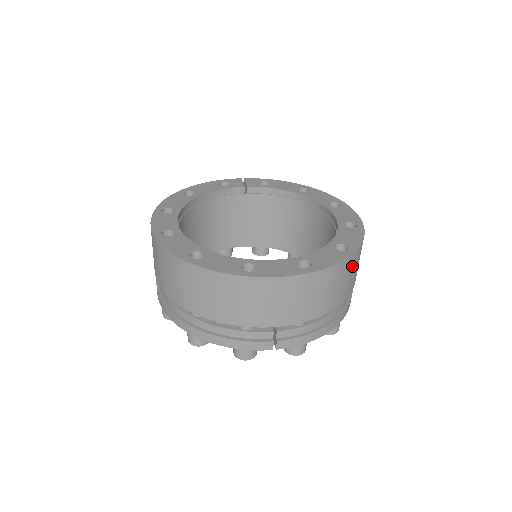
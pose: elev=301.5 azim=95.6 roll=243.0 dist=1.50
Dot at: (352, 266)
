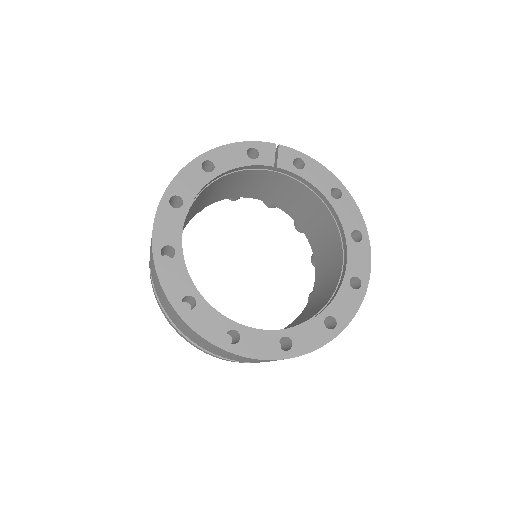
Dot at: occluded
